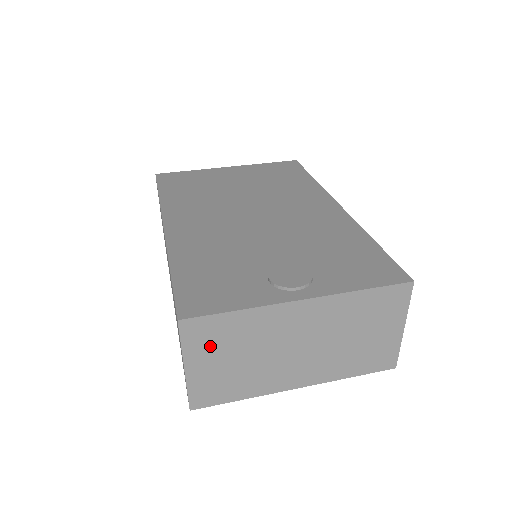
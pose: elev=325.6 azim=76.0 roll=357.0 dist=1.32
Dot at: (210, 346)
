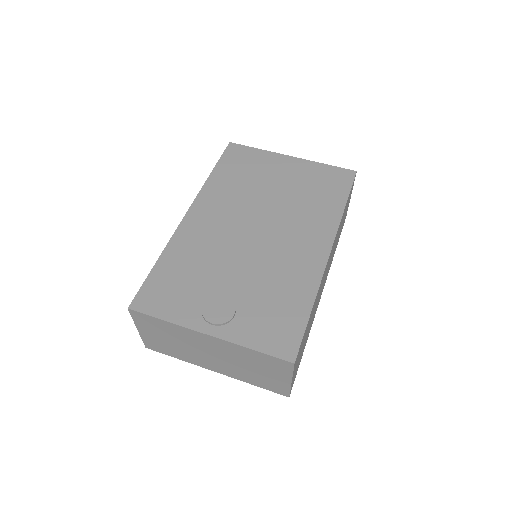
Dot at: (151, 327)
